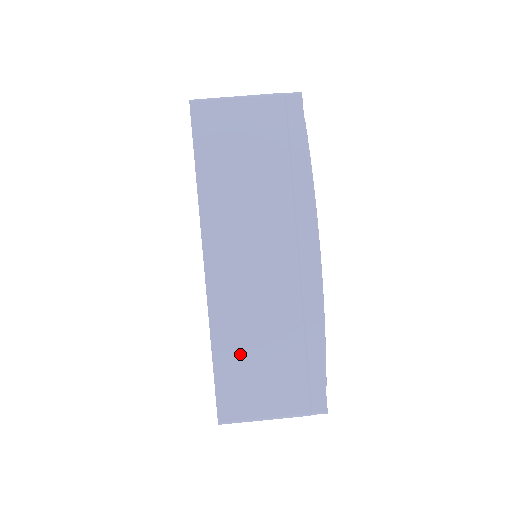
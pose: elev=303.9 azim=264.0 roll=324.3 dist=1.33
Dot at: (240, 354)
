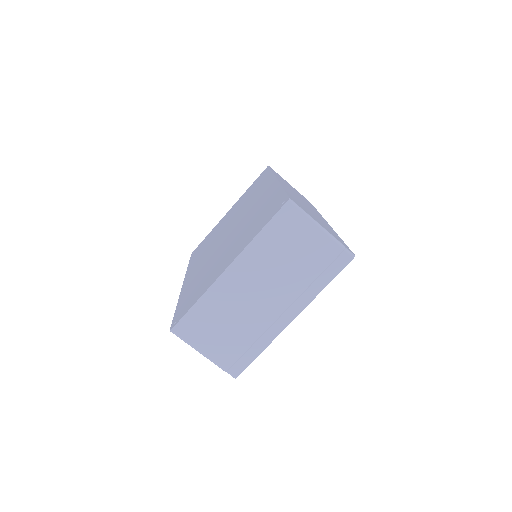
Dot at: occluded
